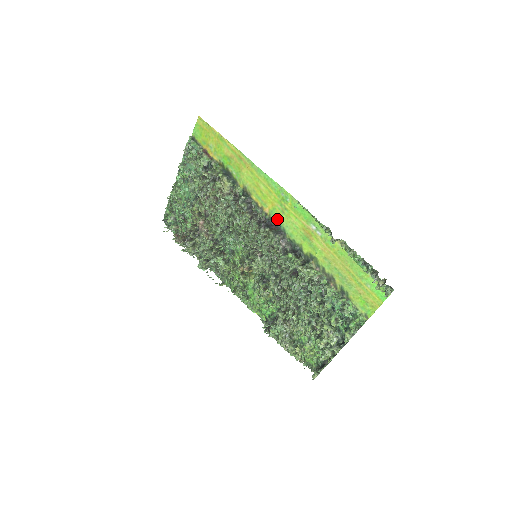
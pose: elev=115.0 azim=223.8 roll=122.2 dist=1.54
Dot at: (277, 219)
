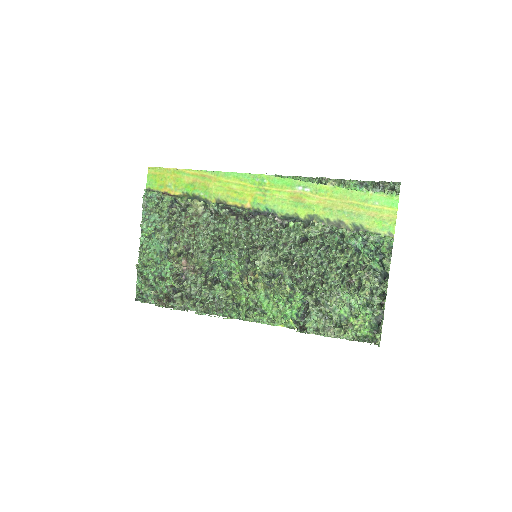
Dot at: (262, 206)
